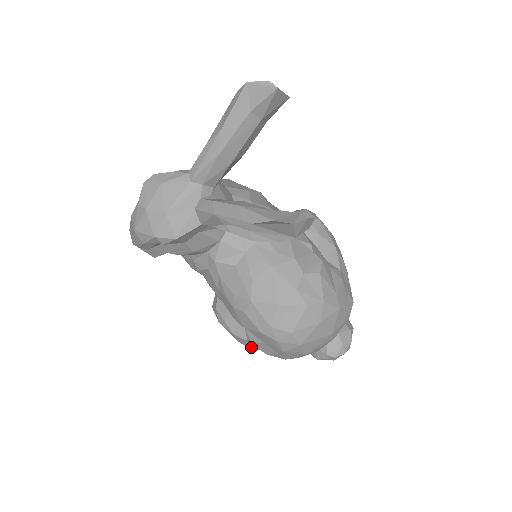
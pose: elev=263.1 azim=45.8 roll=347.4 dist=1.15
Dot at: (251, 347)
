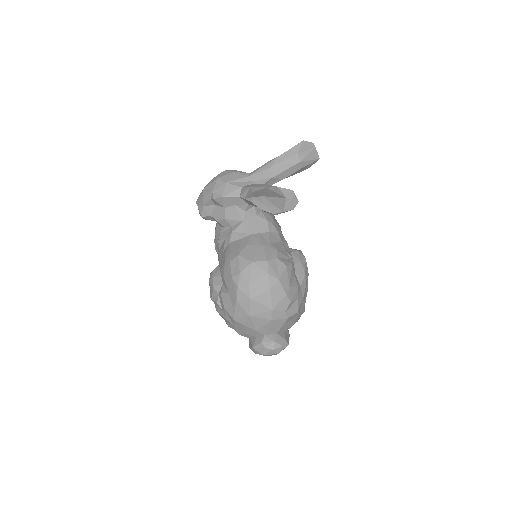
Dot at: (218, 302)
